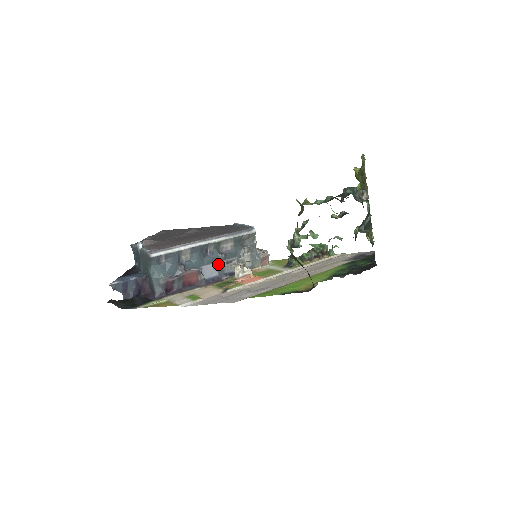
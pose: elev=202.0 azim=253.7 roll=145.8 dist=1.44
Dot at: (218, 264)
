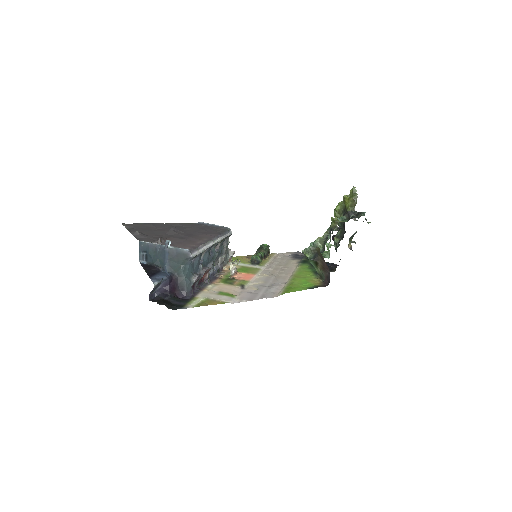
Dot at: (213, 262)
